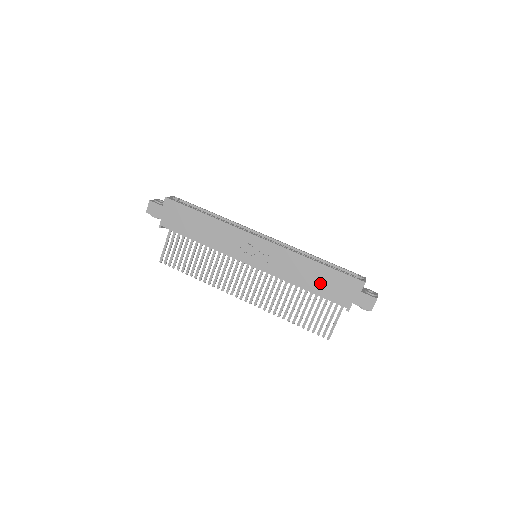
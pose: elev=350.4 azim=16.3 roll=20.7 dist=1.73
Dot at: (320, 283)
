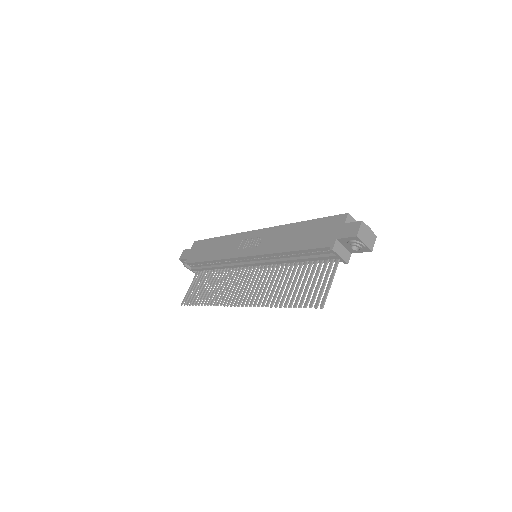
Dot at: (304, 238)
